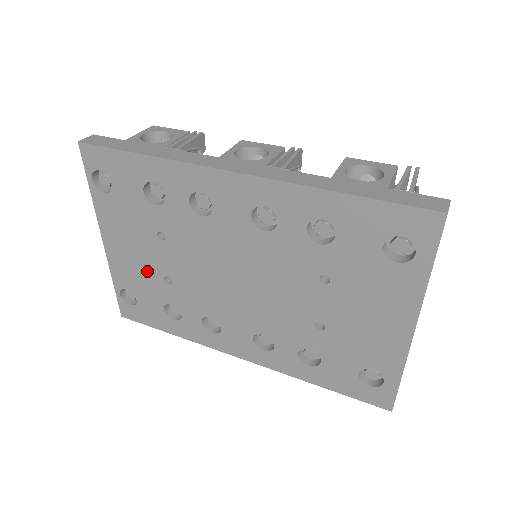
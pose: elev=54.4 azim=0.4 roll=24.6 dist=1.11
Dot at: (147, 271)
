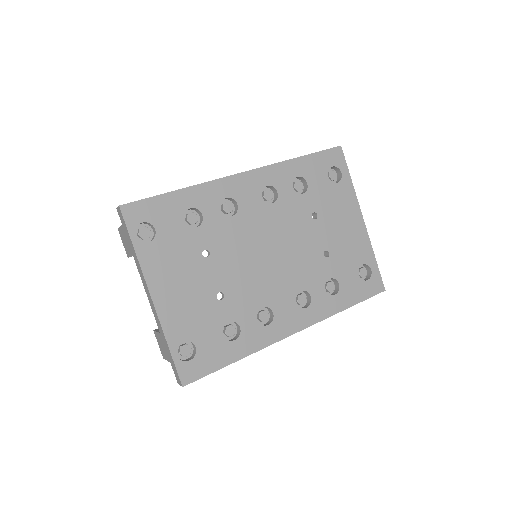
Dot at: (200, 301)
